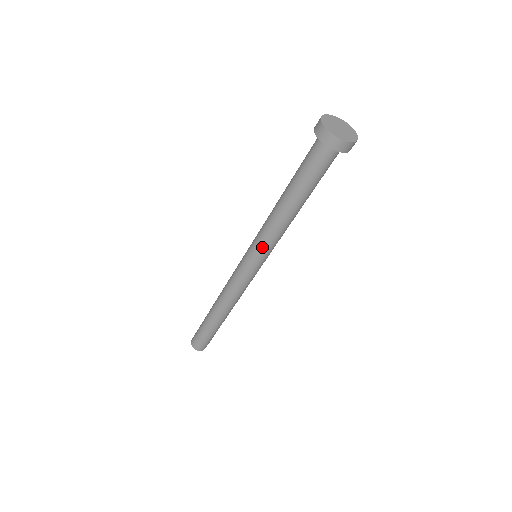
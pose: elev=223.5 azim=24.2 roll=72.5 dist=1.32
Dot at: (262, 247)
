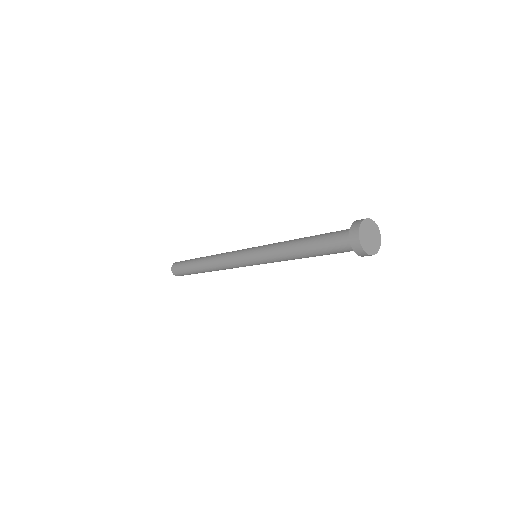
Dot at: (263, 258)
